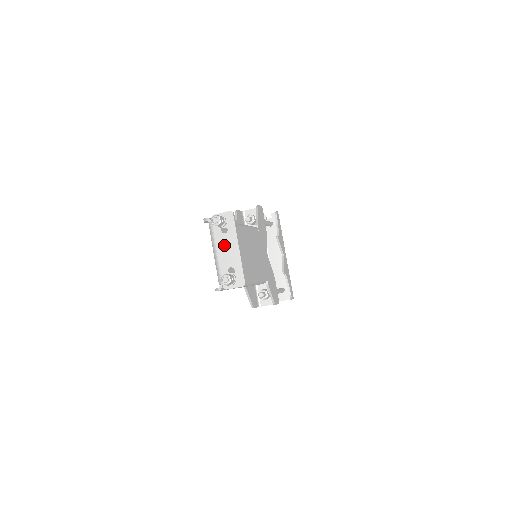
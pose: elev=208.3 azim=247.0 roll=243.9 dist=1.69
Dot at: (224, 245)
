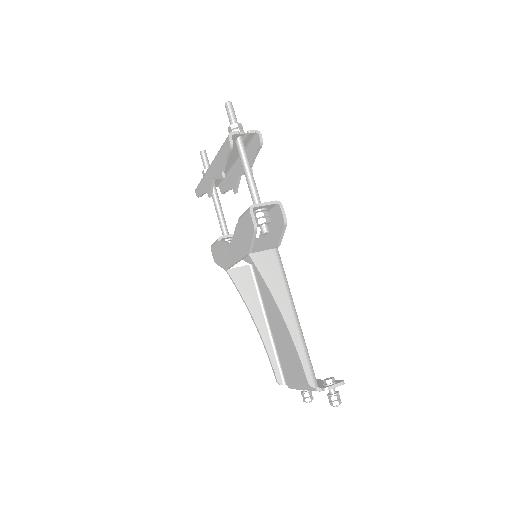
Dot at: occluded
